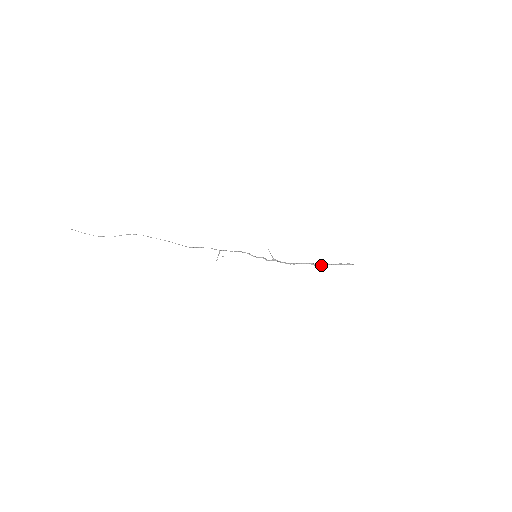
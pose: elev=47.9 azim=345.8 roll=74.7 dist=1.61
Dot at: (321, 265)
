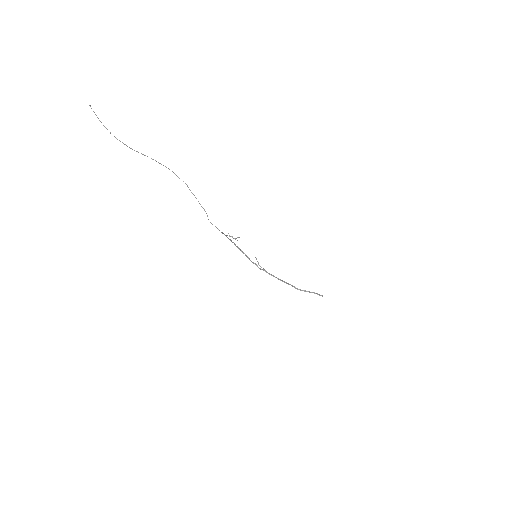
Dot at: (300, 289)
